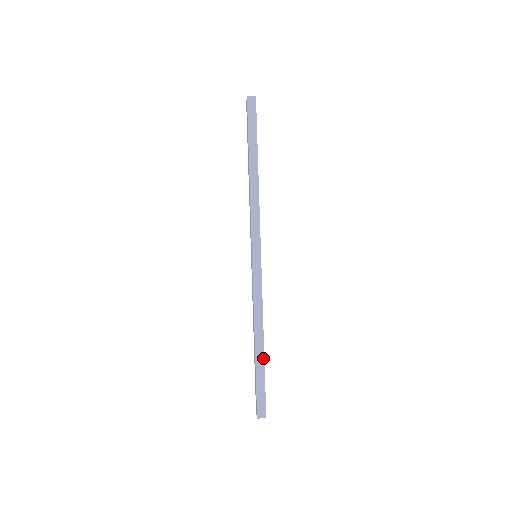
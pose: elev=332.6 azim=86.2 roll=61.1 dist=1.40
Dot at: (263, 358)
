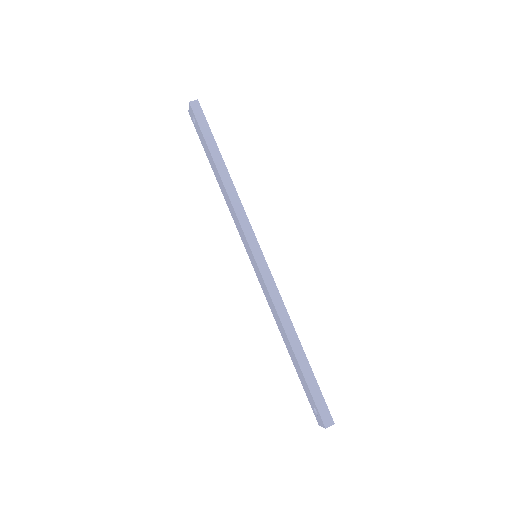
Dot at: (306, 359)
